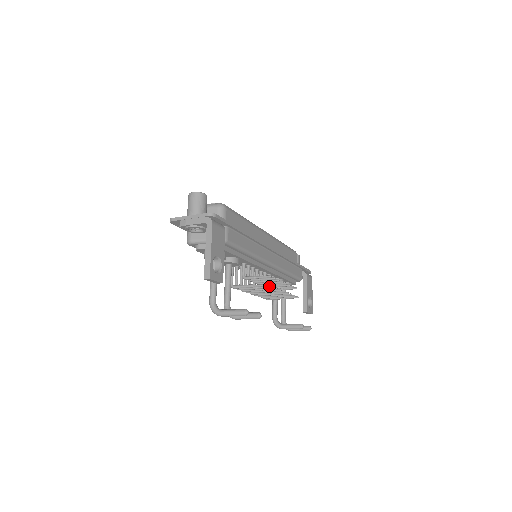
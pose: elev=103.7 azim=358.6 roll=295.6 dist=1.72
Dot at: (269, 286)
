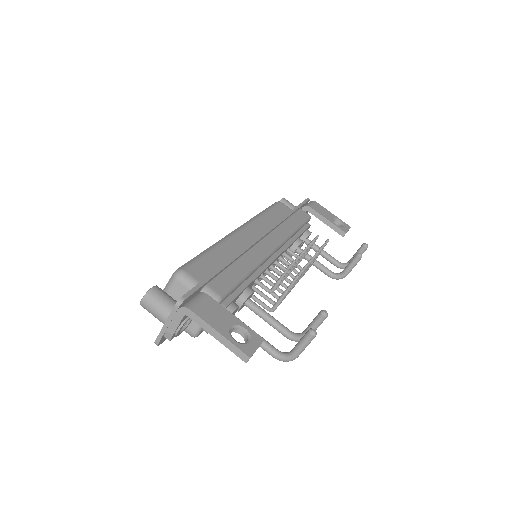
Dot at: (299, 274)
